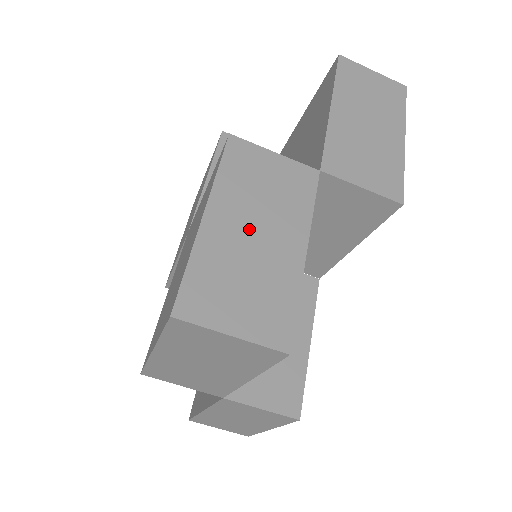
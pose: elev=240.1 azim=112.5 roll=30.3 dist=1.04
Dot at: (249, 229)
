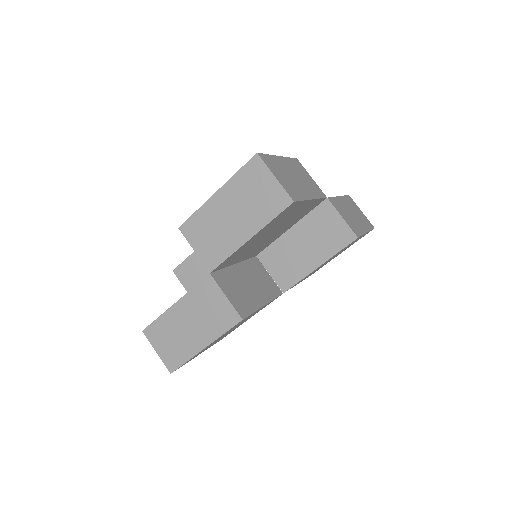
Dot at: (293, 174)
